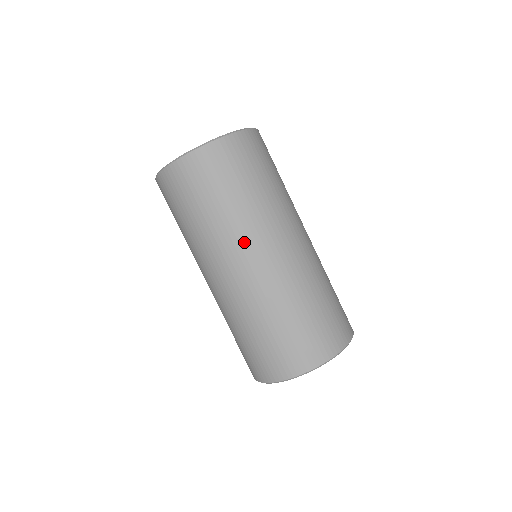
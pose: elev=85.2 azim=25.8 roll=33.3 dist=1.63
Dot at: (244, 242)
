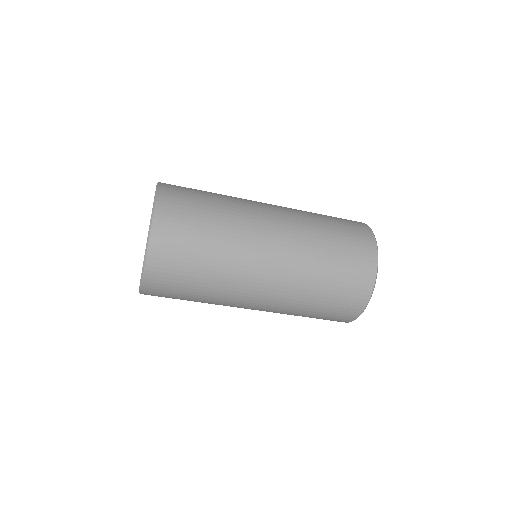
Dot at: (231, 306)
